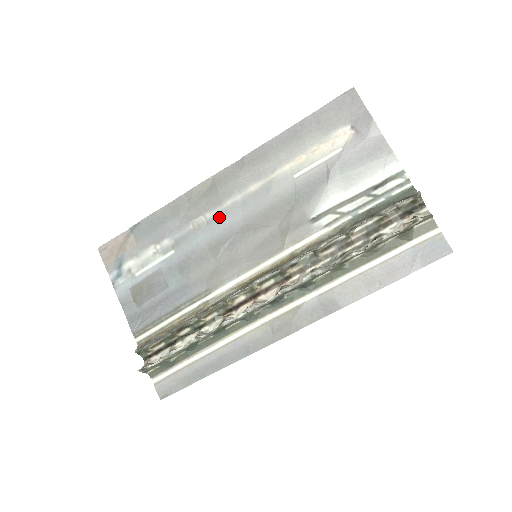
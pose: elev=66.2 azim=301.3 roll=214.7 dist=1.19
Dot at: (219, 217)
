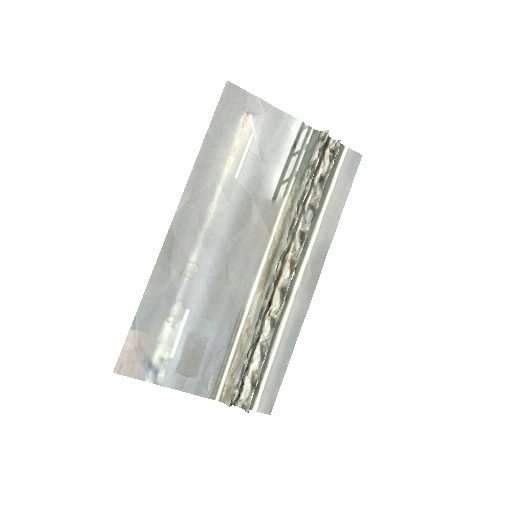
Dot at: (204, 253)
